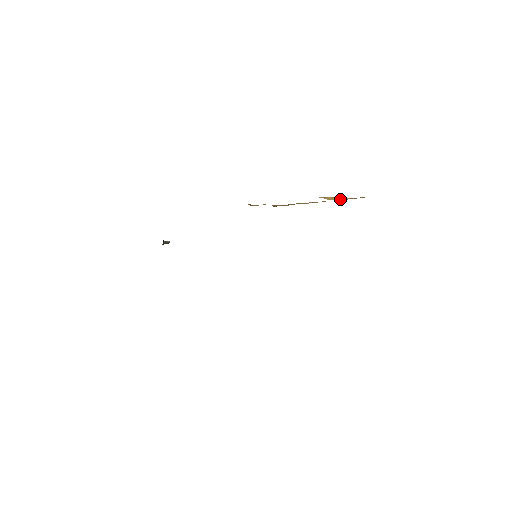
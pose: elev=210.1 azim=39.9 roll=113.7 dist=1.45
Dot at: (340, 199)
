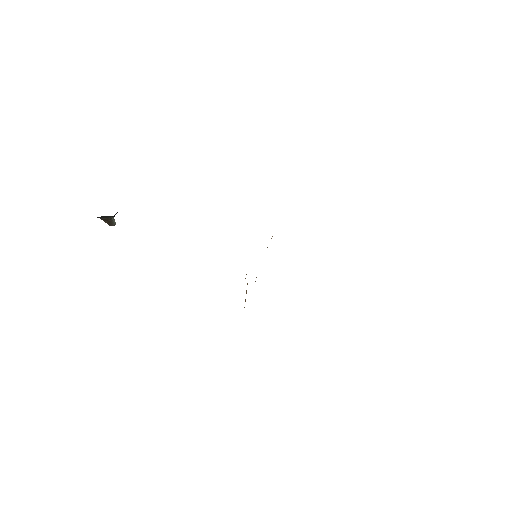
Dot at: occluded
